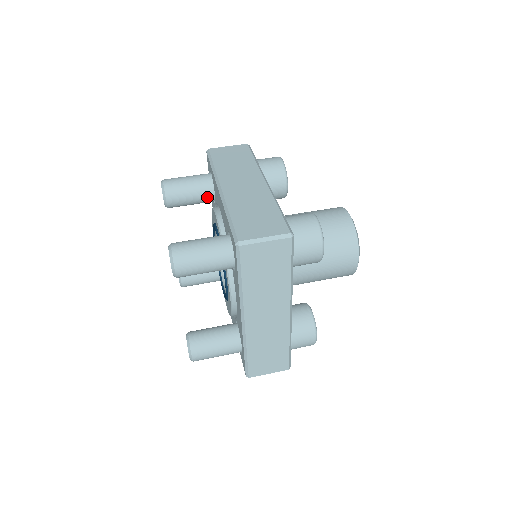
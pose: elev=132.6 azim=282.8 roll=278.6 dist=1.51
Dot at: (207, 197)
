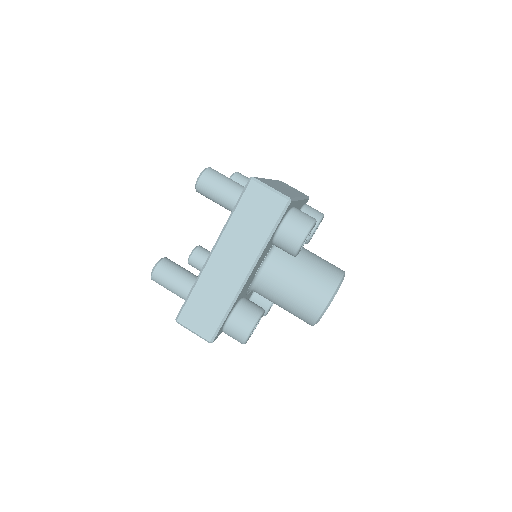
Dot at: occluded
